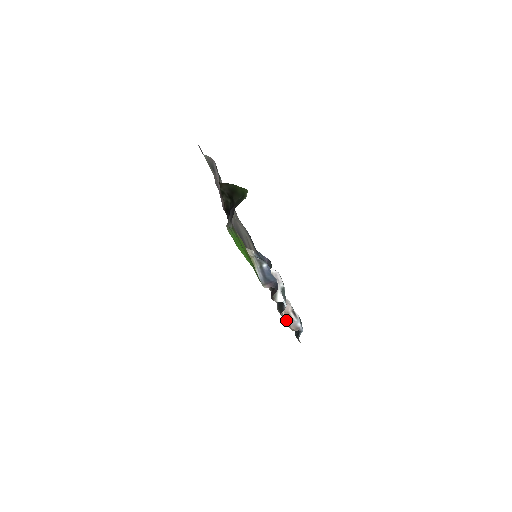
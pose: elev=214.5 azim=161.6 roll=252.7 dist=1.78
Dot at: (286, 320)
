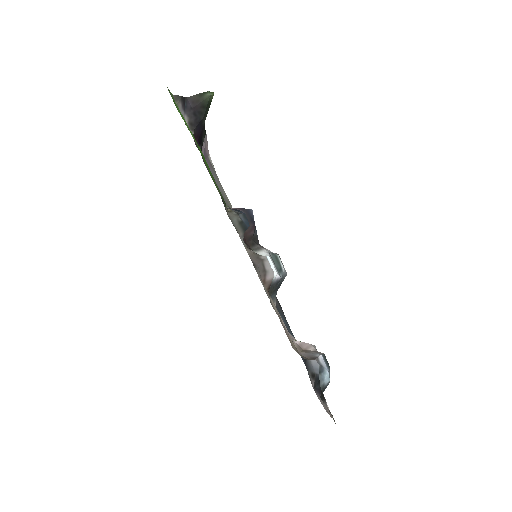
Dot at: occluded
